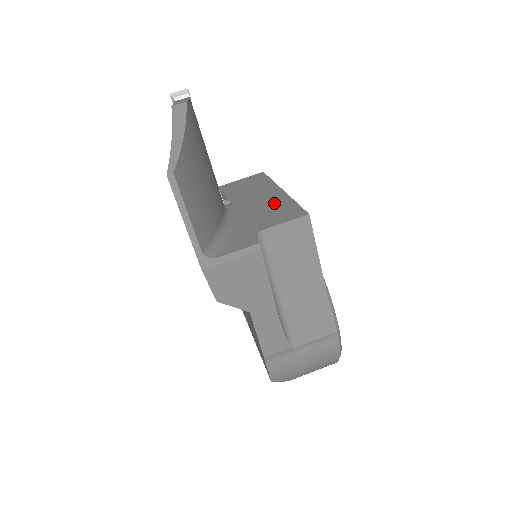
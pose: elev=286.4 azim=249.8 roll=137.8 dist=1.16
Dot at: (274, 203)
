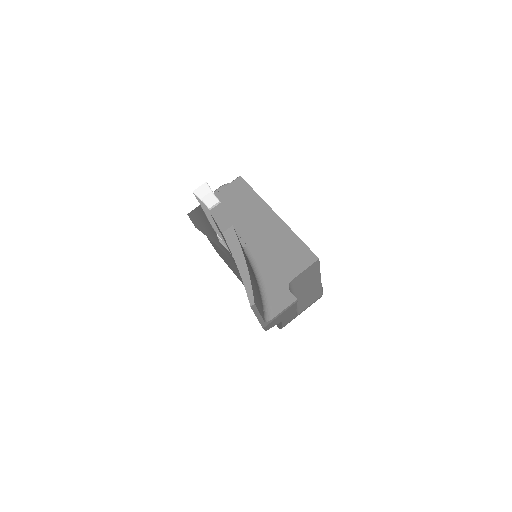
Dot at: (281, 239)
